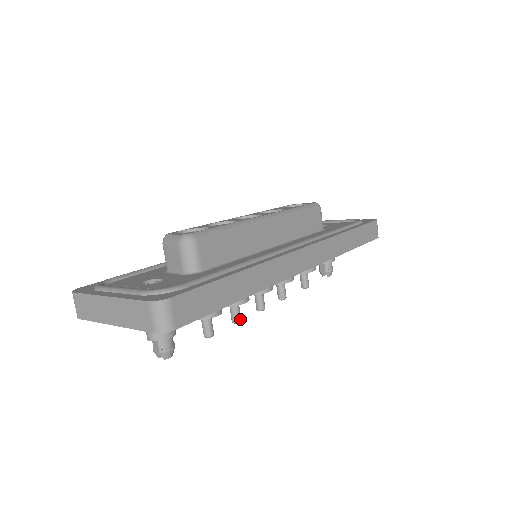
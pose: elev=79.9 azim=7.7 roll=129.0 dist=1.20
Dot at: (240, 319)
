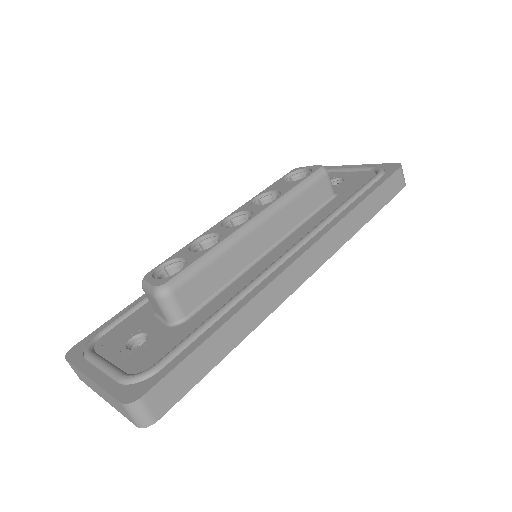
Dot at: occluded
